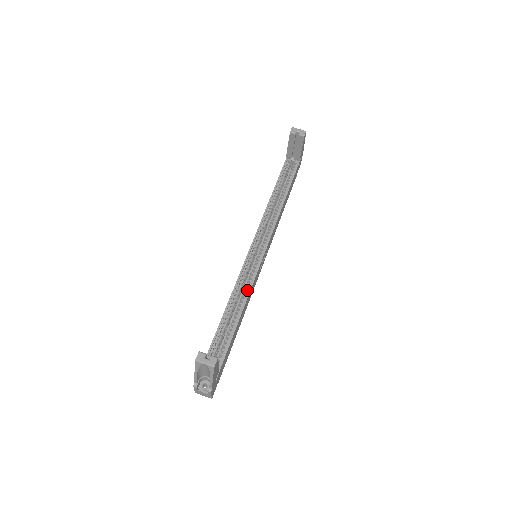
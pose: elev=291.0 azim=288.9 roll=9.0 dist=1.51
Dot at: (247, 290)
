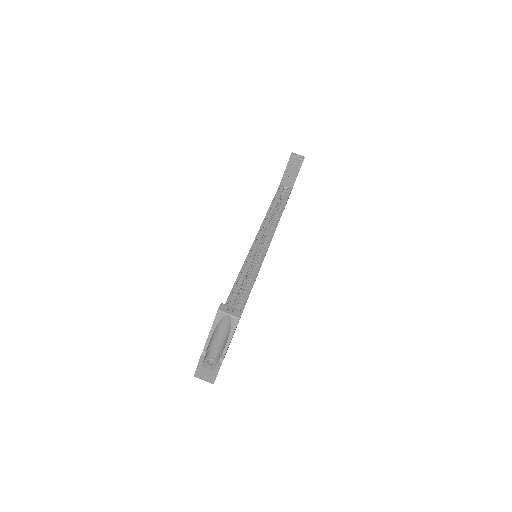
Dot at: (252, 279)
